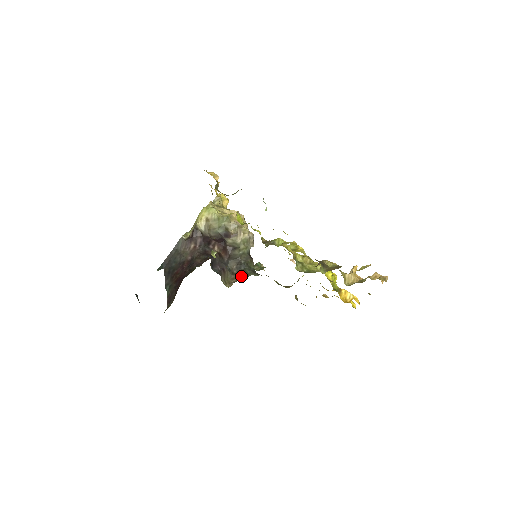
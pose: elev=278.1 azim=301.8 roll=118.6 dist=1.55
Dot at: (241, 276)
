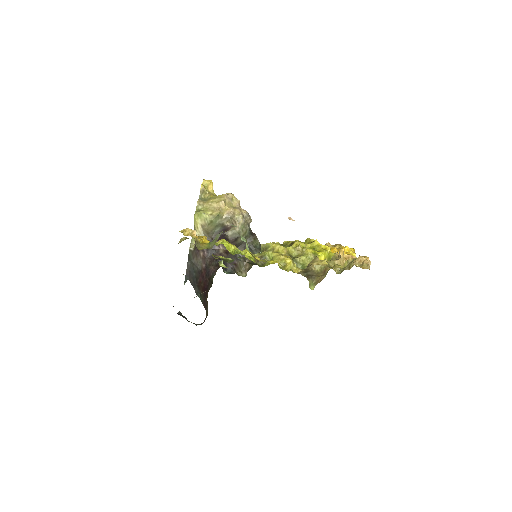
Dot at: occluded
